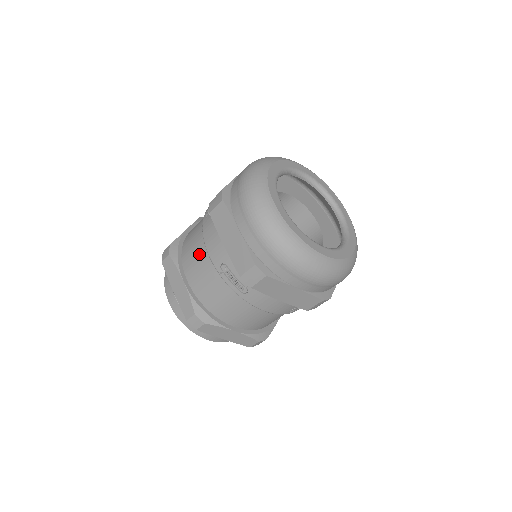
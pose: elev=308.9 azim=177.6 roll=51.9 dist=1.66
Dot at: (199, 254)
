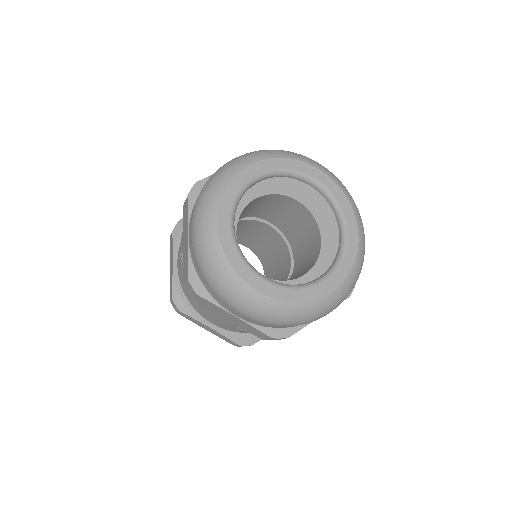
Dot at: (207, 312)
